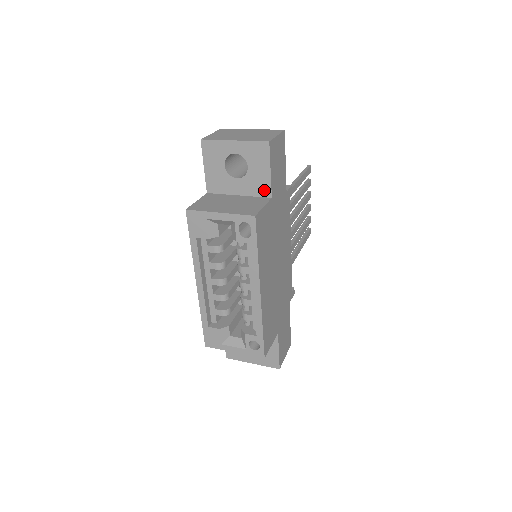
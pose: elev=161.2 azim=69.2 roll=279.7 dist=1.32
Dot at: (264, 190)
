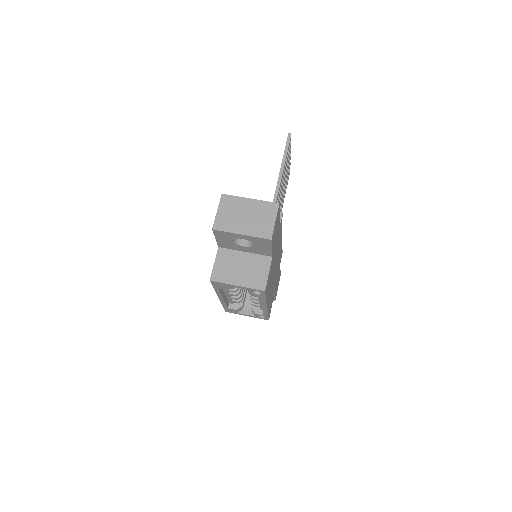
Dot at: (266, 254)
